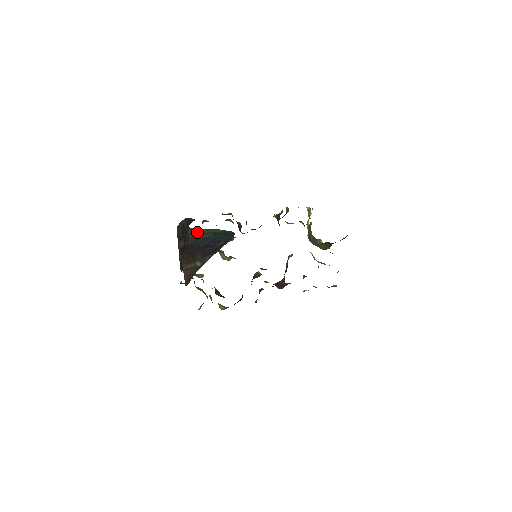
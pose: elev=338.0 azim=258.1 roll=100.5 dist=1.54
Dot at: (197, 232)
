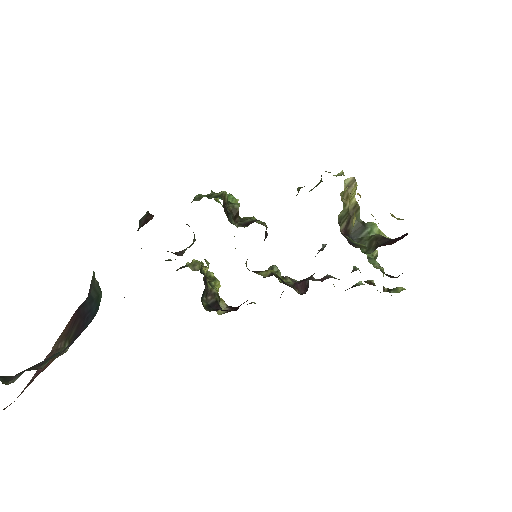
Dot at: (93, 281)
